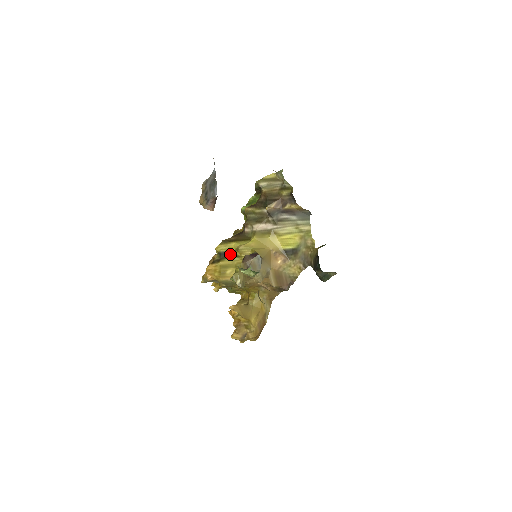
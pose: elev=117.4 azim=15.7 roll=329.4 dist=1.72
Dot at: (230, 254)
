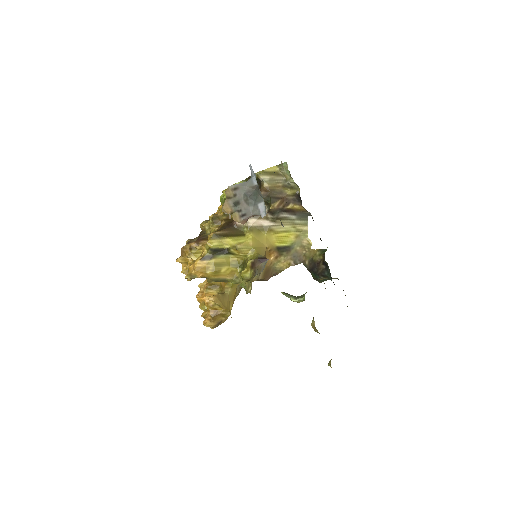
Dot at: (224, 251)
